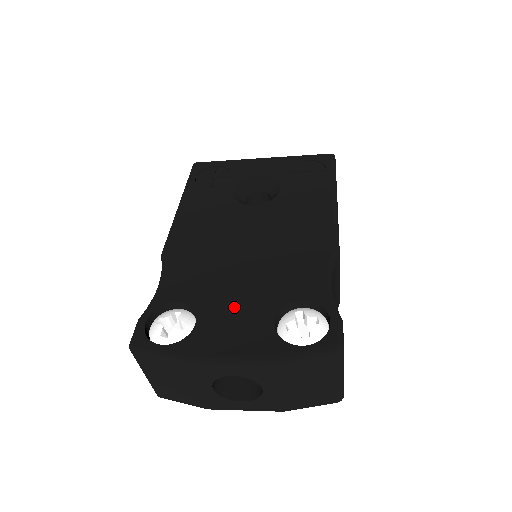
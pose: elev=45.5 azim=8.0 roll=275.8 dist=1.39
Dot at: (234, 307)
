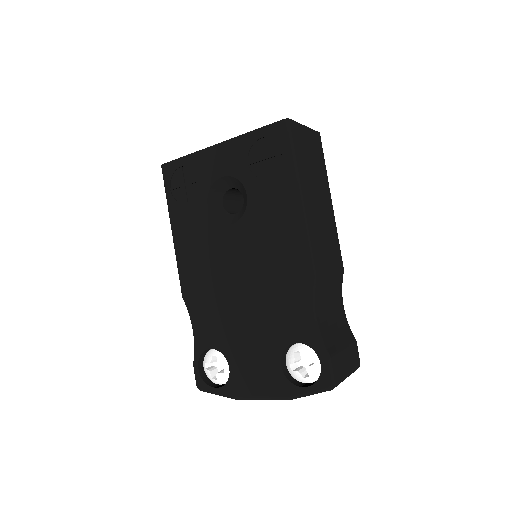
Dot at: (250, 352)
